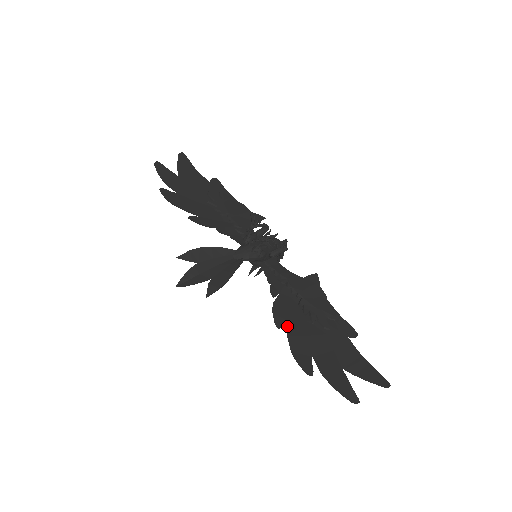
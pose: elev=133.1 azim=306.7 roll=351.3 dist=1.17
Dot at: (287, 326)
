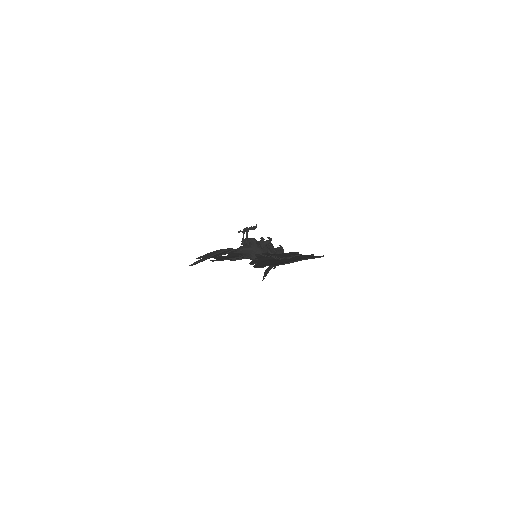
Dot at: (258, 263)
